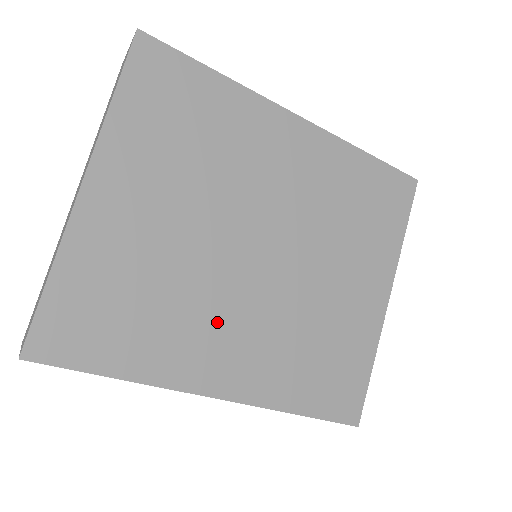
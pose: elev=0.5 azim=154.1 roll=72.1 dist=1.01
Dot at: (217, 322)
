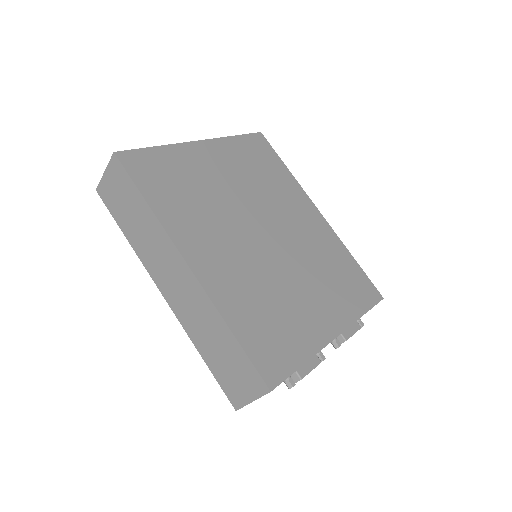
Dot at: (218, 235)
